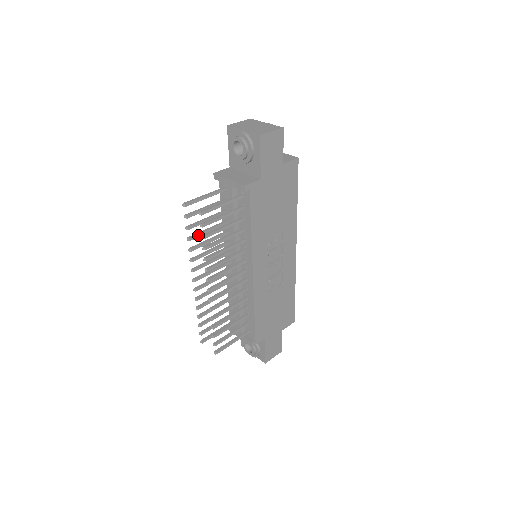
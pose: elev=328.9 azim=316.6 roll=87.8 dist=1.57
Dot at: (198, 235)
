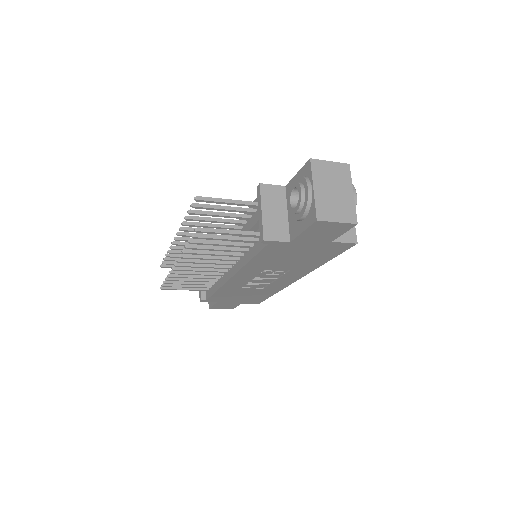
Dot at: (200, 220)
